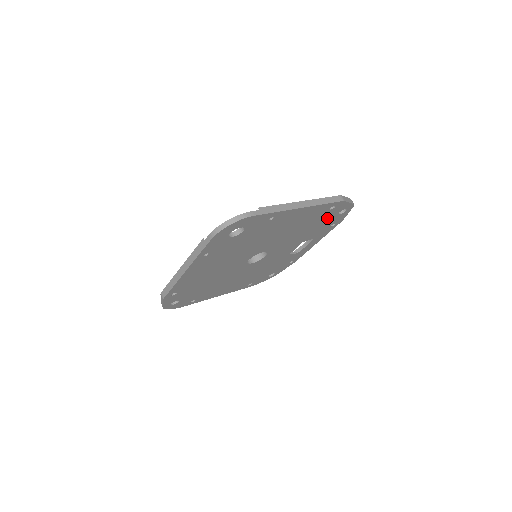
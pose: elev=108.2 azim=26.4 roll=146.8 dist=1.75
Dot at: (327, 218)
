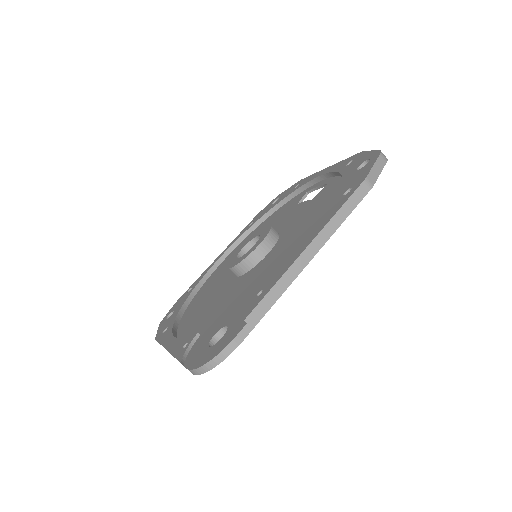
Dot at: occluded
